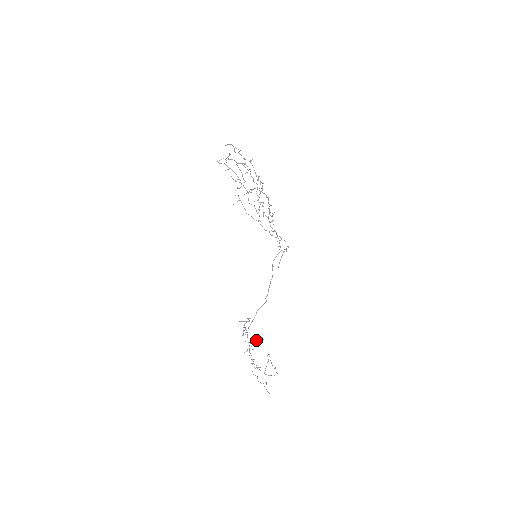
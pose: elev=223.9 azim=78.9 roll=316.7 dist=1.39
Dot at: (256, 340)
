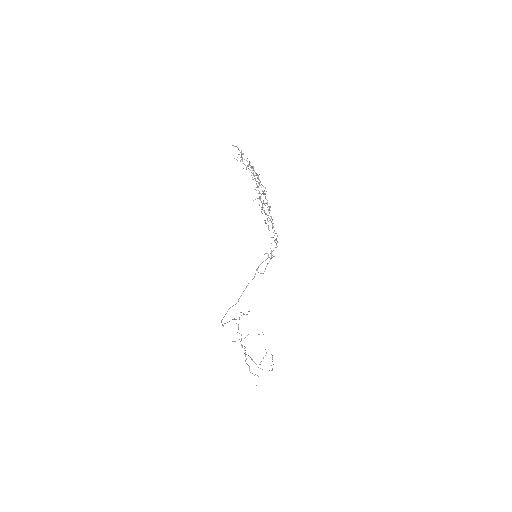
Dot at: occluded
